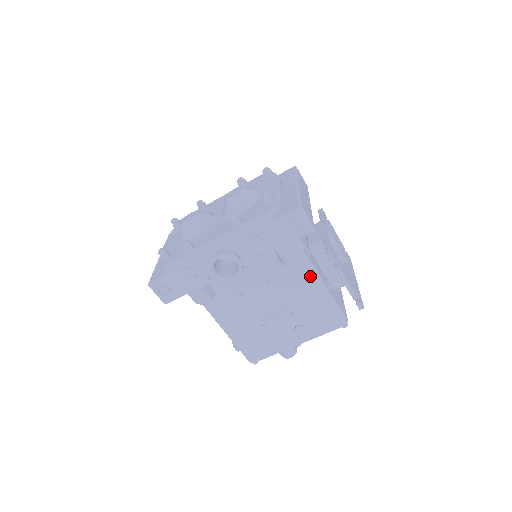
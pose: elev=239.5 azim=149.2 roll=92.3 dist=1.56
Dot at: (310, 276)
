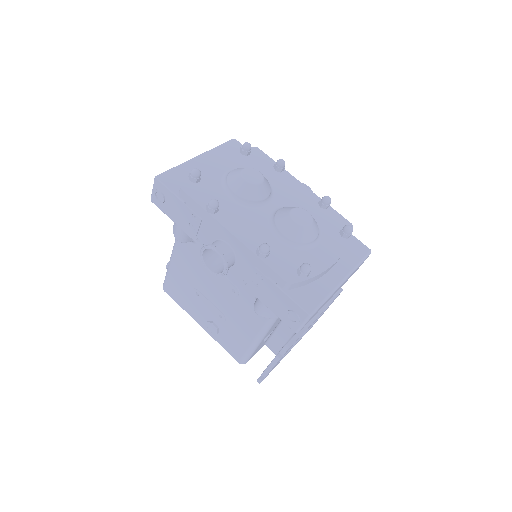
Dot at: (261, 327)
